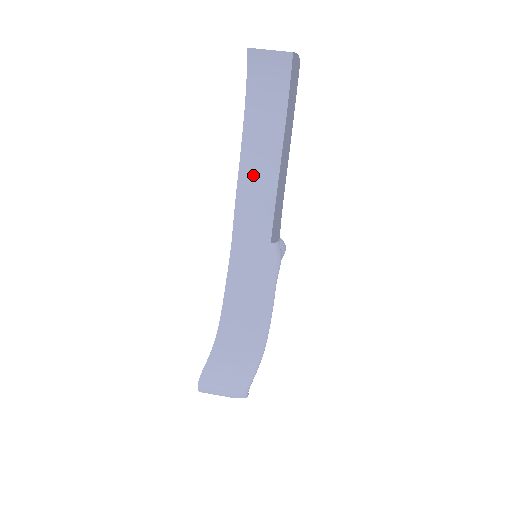
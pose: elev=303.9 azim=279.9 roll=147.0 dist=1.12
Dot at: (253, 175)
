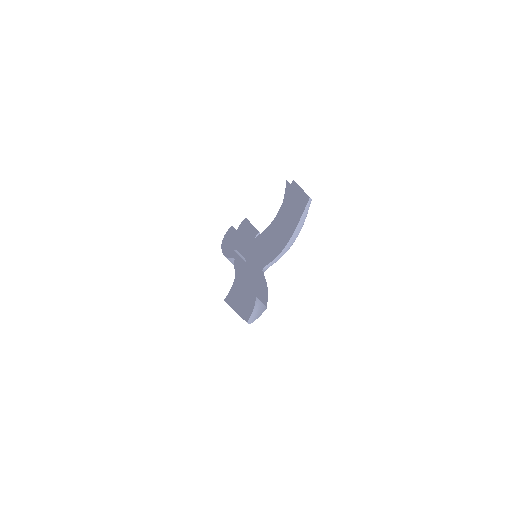
Dot at: (242, 276)
